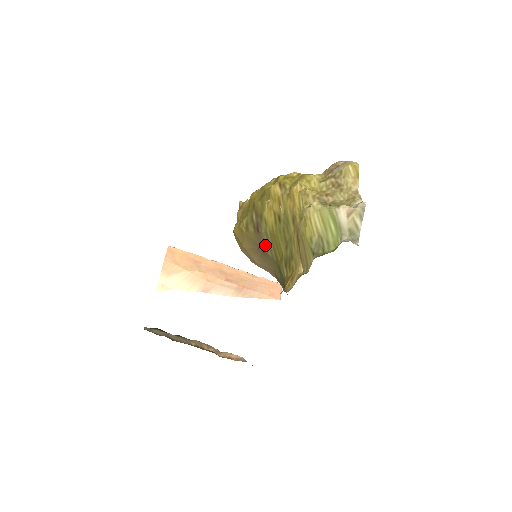
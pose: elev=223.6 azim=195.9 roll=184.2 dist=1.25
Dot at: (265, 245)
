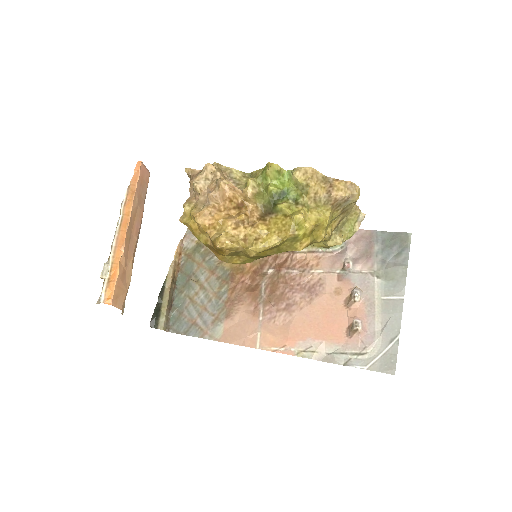
Dot at: occluded
